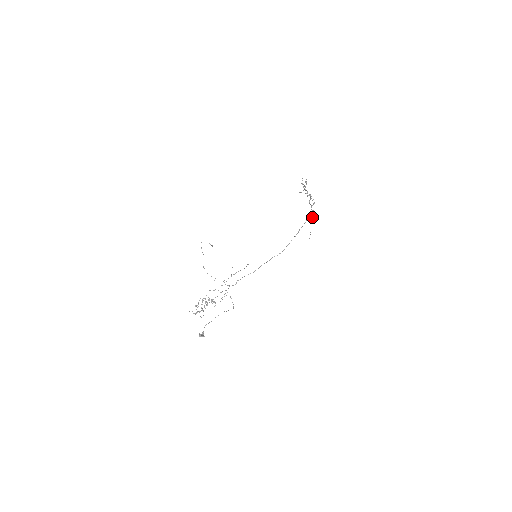
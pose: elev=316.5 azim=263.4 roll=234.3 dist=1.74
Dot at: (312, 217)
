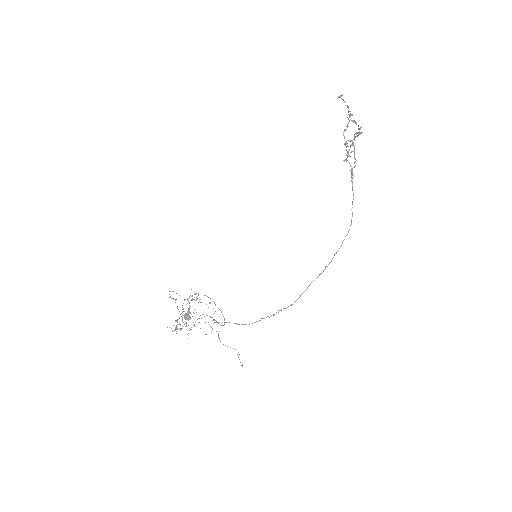
Dot at: (354, 140)
